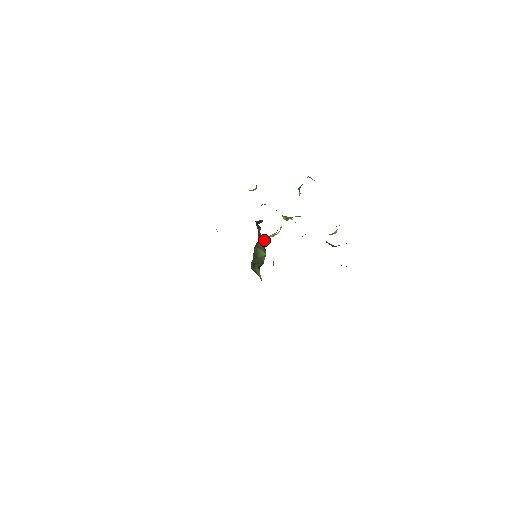
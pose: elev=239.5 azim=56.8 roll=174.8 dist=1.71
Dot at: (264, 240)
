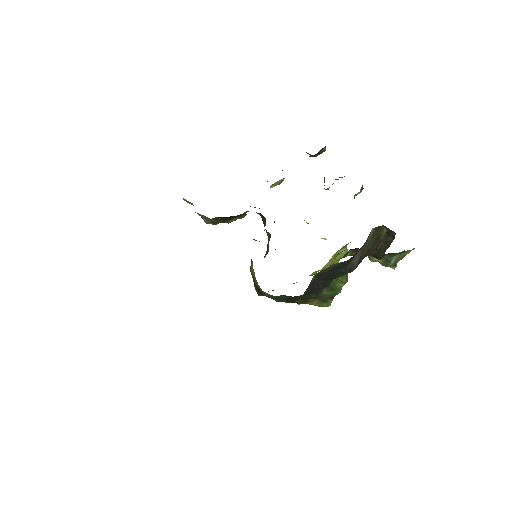
Dot at: (270, 237)
